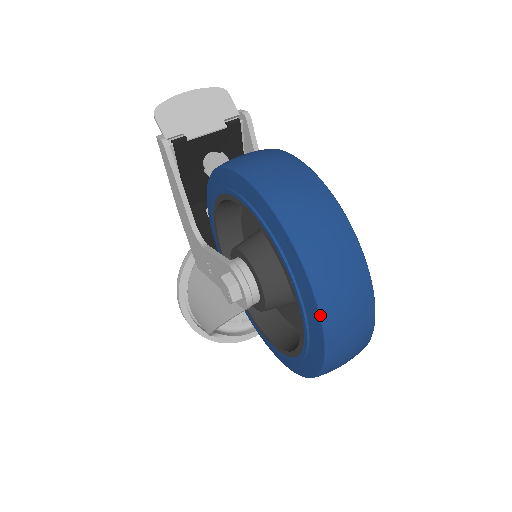
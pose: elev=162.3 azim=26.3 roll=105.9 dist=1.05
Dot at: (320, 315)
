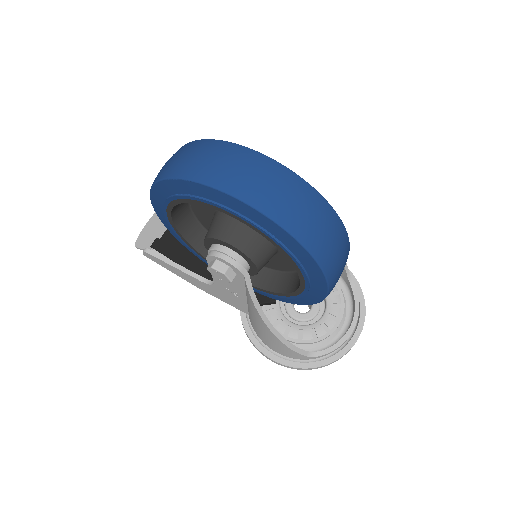
Dot at: (224, 192)
